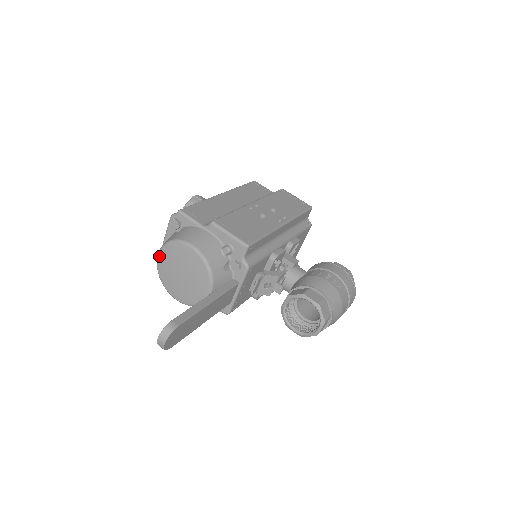
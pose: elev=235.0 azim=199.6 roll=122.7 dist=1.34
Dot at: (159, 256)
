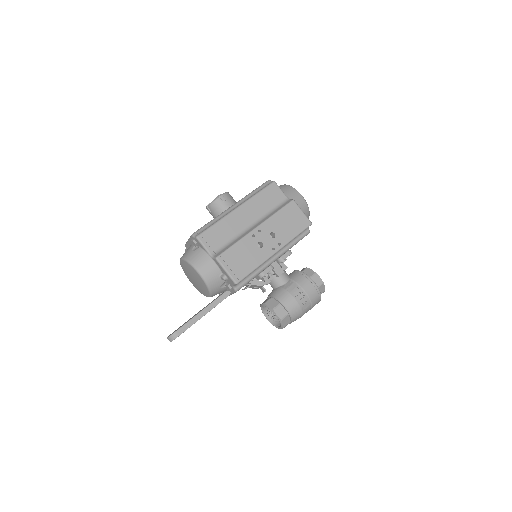
Dot at: (181, 261)
